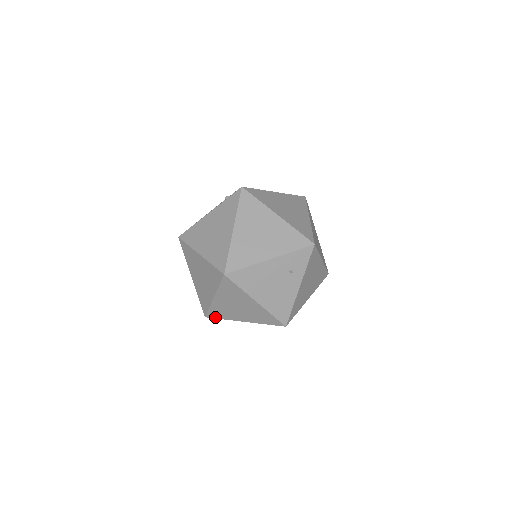
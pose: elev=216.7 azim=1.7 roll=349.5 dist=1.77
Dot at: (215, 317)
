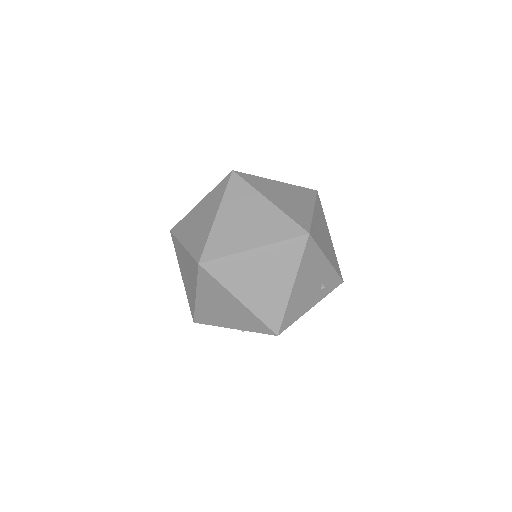
Dot at: (212, 272)
